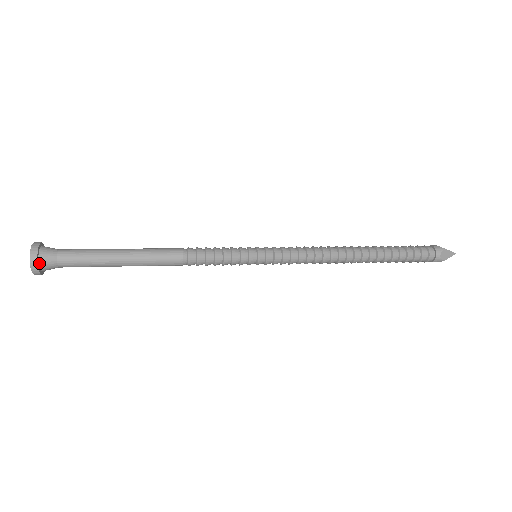
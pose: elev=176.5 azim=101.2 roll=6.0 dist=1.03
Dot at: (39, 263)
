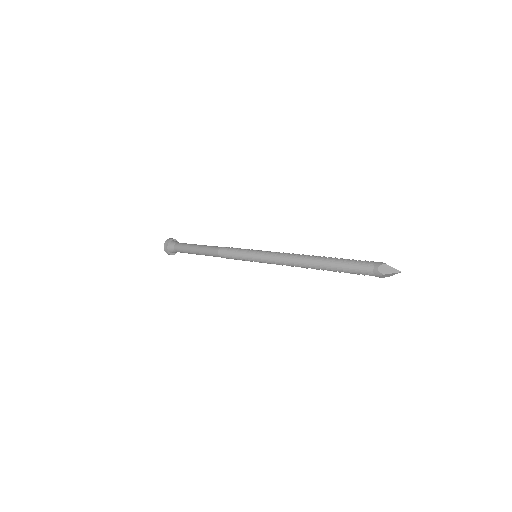
Dot at: (168, 246)
